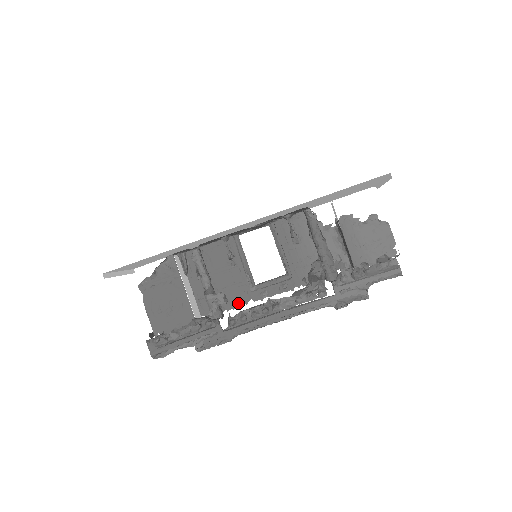
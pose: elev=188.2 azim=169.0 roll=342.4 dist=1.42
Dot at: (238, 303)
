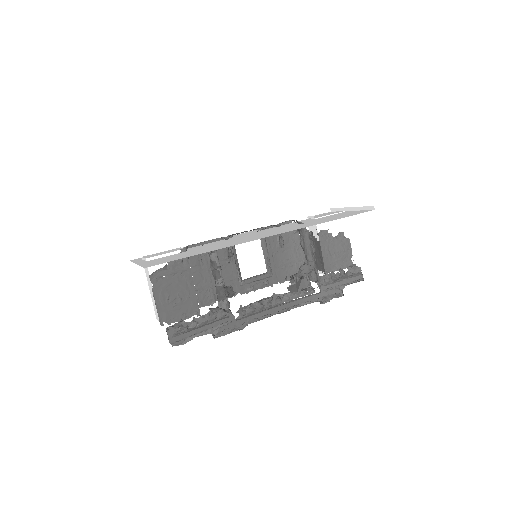
Dot at: occluded
